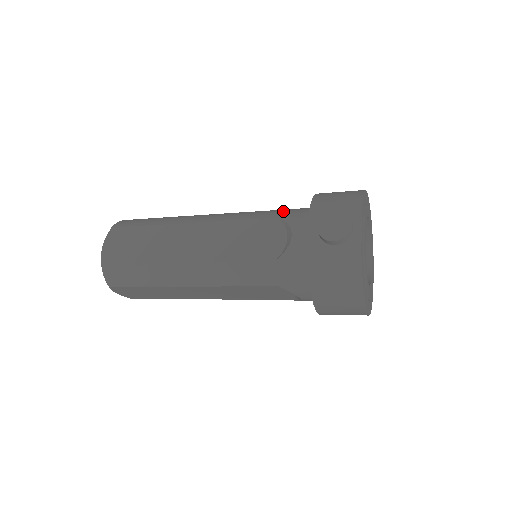
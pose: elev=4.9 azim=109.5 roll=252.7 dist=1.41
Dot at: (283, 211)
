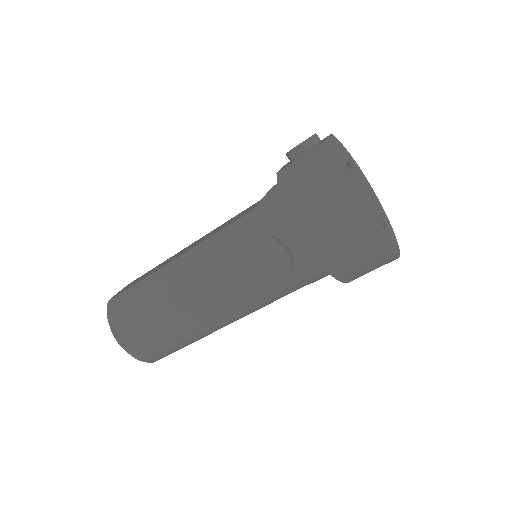
Dot at: occluded
